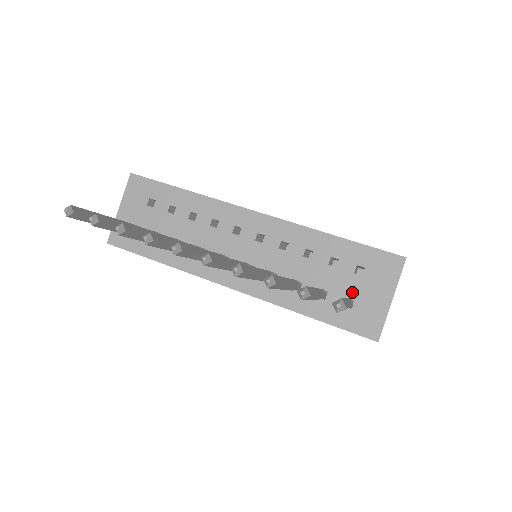
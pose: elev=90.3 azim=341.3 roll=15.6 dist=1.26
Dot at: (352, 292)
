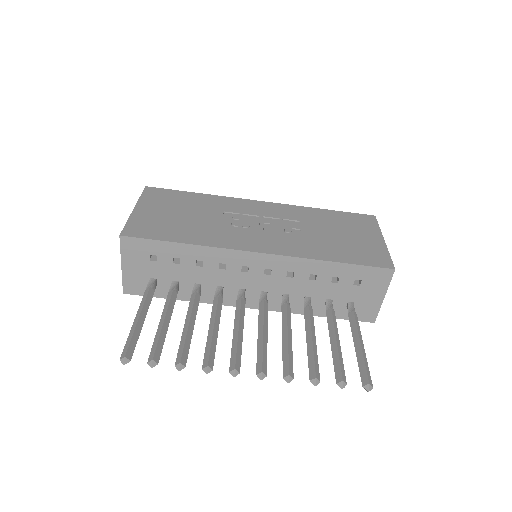
Dot at: (352, 297)
